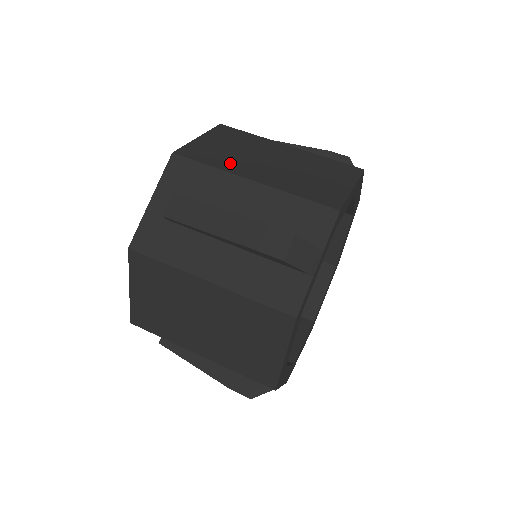
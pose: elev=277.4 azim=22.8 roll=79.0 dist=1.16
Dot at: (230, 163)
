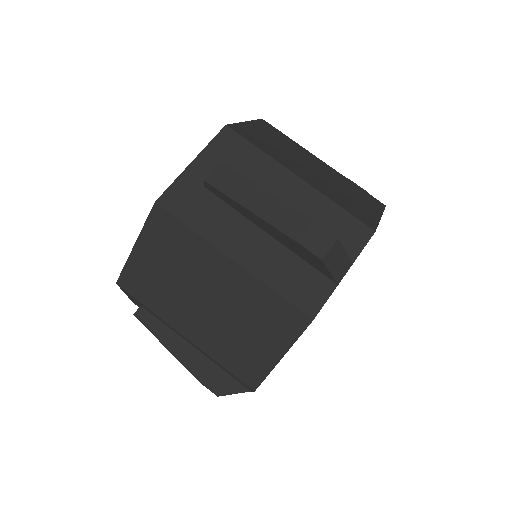
Dot at: (278, 155)
